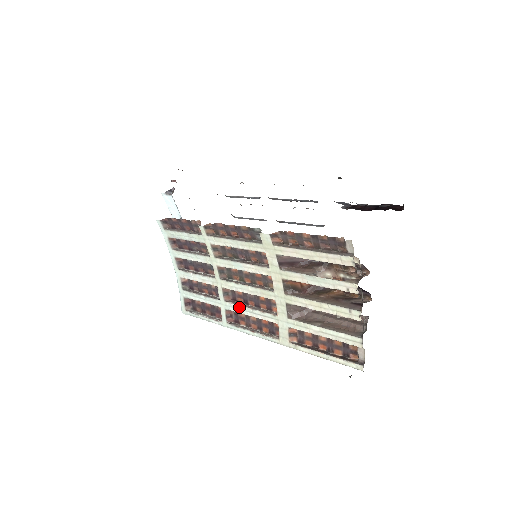
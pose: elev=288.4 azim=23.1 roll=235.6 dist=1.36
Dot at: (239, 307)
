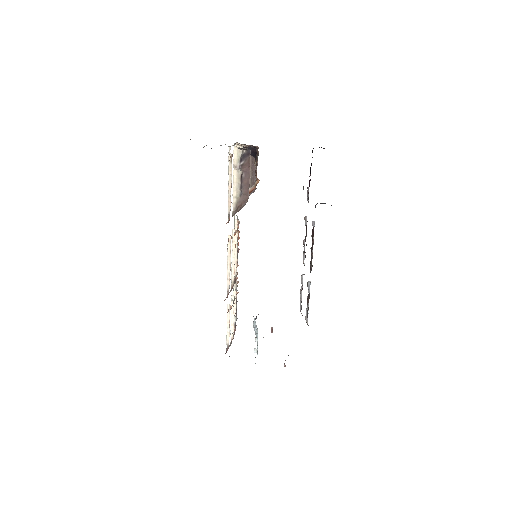
Dot at: occluded
